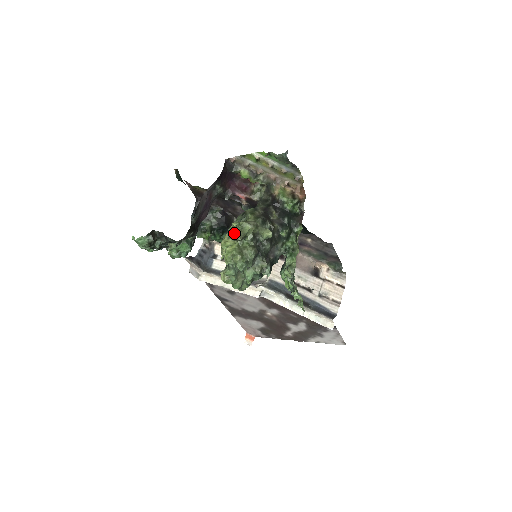
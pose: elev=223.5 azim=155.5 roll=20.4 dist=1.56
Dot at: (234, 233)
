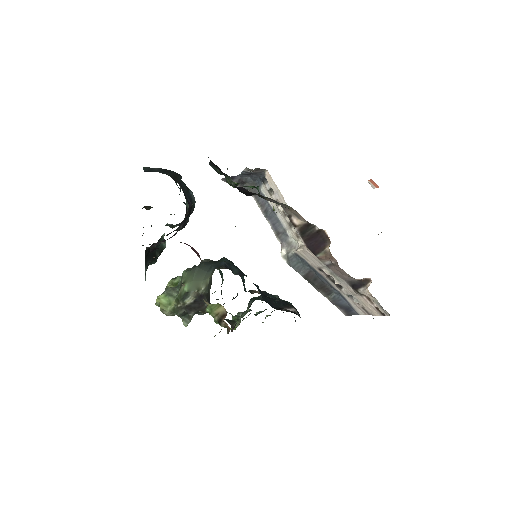
Dot at: occluded
